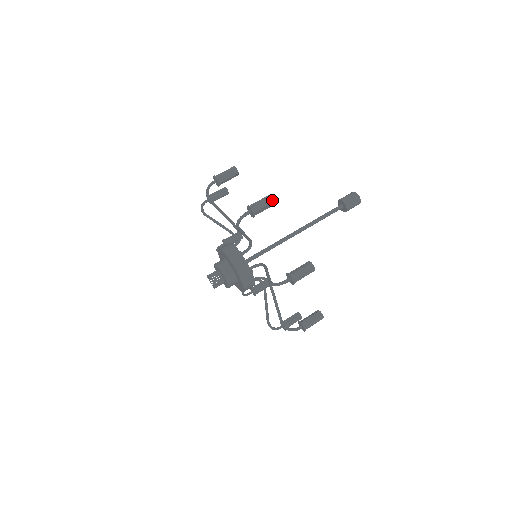
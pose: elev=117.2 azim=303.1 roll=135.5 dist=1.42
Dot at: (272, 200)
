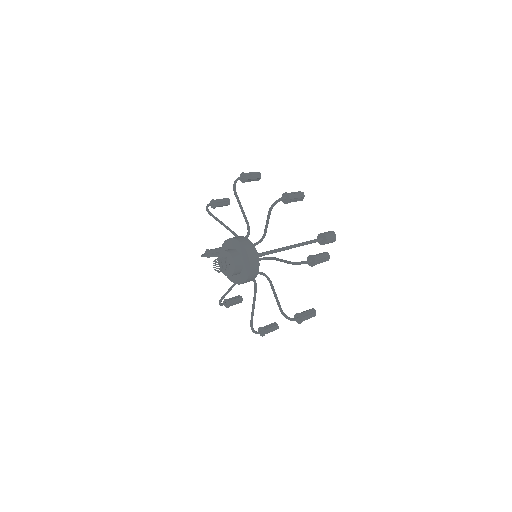
Dot at: (226, 199)
